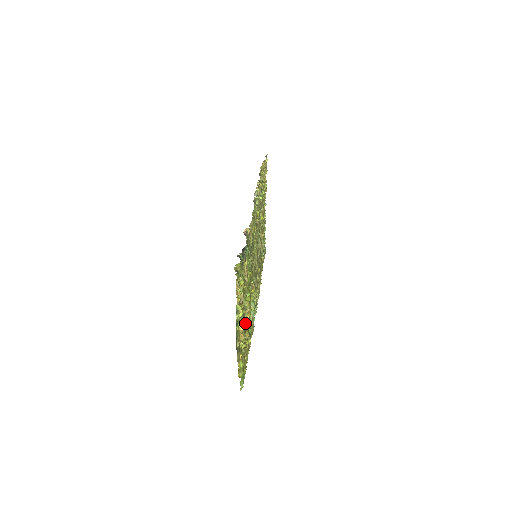
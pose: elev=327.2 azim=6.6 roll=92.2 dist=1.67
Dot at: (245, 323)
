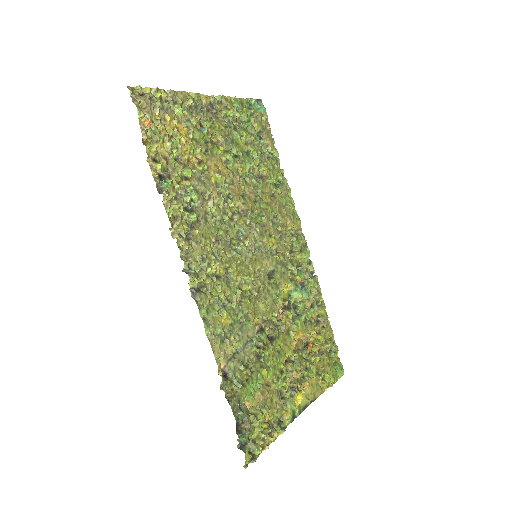
Dot at: (302, 345)
